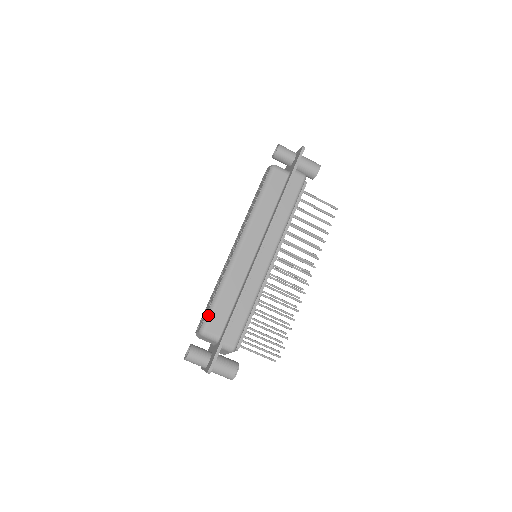
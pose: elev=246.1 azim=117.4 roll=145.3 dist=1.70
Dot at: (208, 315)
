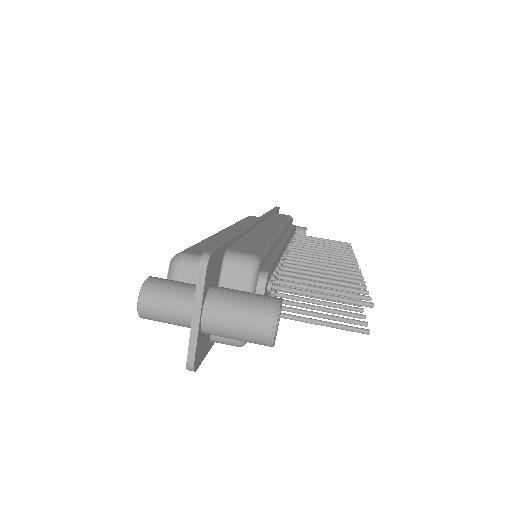
Dot at: occluded
